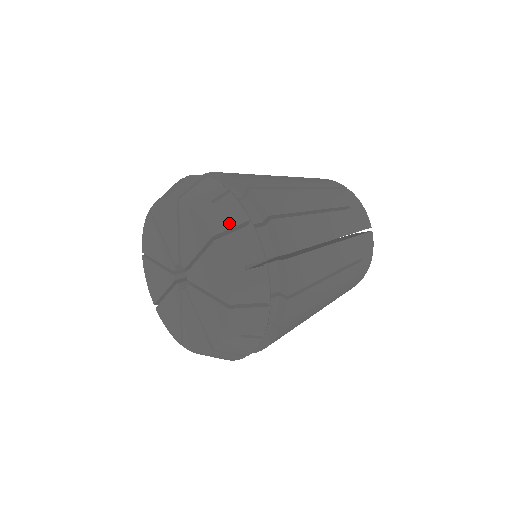
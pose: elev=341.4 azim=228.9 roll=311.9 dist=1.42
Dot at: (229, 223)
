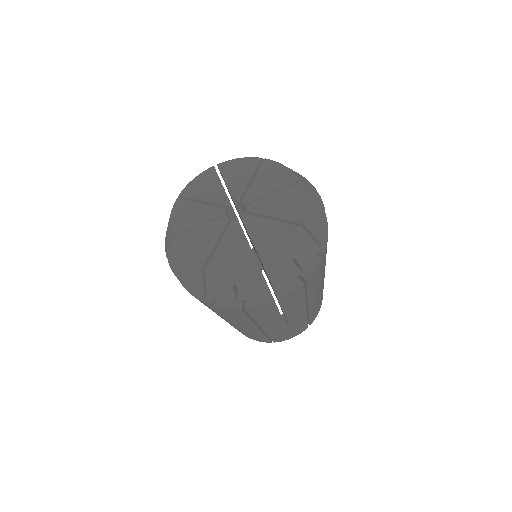
Dot at: occluded
